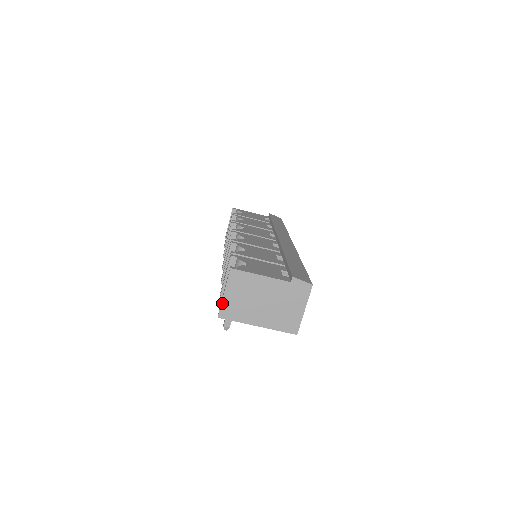
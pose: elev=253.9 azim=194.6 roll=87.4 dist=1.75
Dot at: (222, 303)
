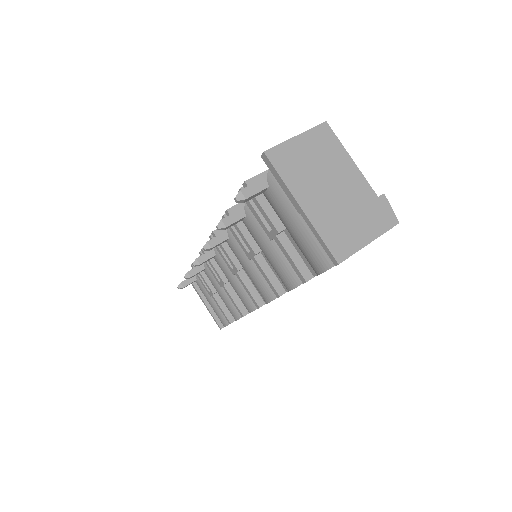
Dot at: (284, 143)
